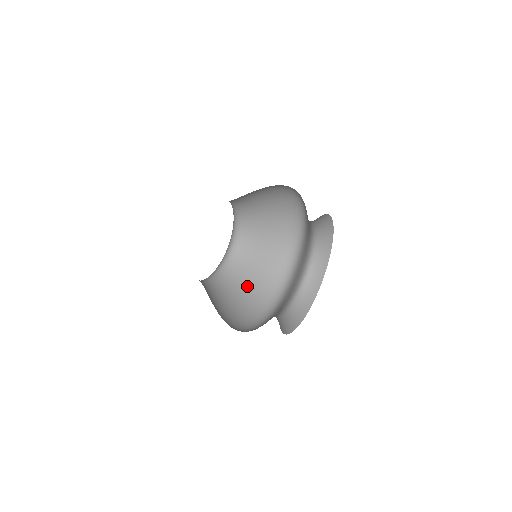
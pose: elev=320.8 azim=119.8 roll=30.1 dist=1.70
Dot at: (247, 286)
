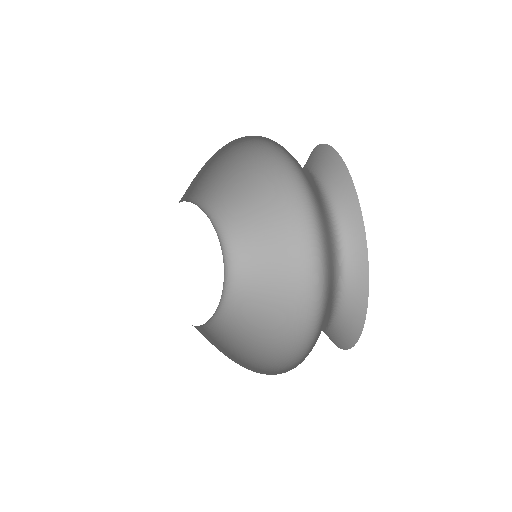
Dot at: (268, 311)
